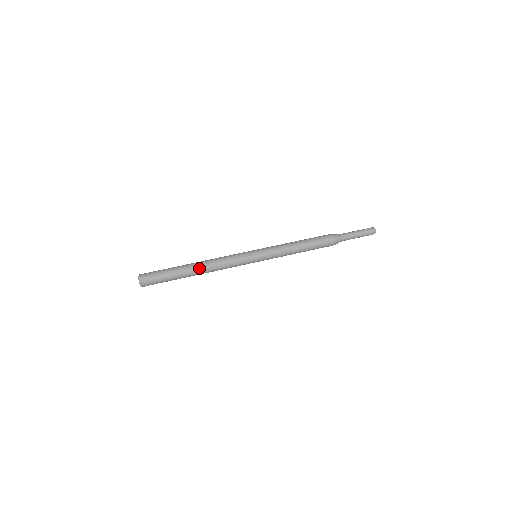
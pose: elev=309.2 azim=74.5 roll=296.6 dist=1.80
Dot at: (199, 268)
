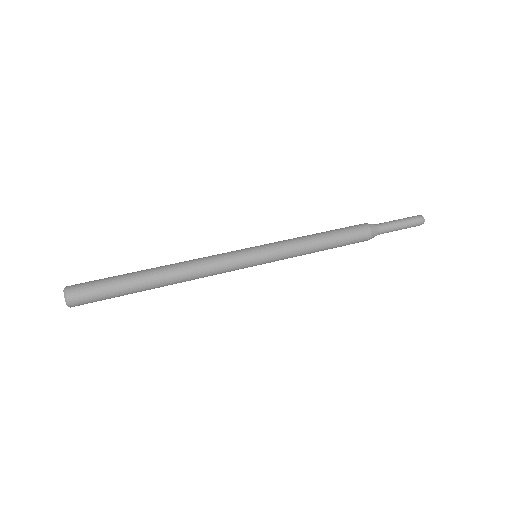
Dot at: (165, 266)
